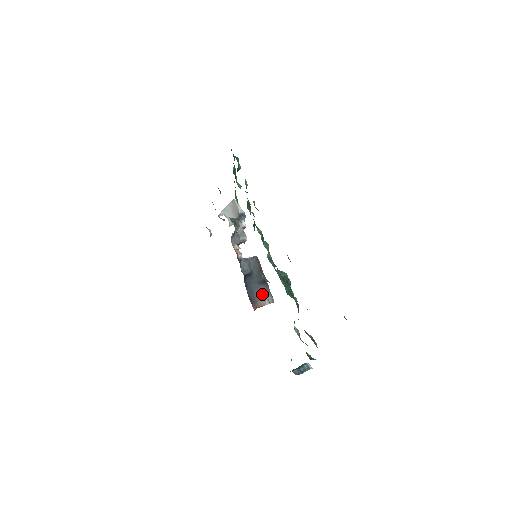
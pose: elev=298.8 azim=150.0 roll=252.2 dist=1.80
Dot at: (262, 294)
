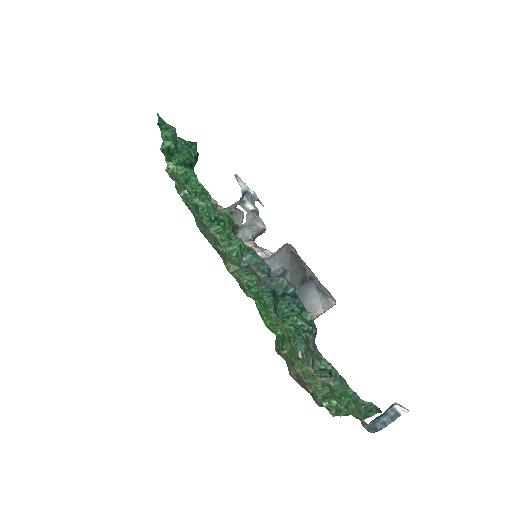
Dot at: (311, 298)
